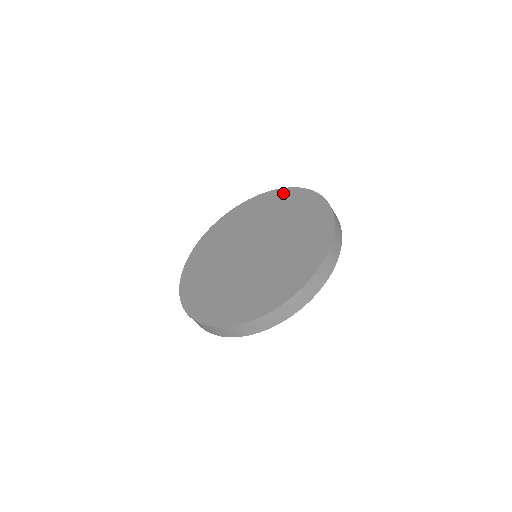
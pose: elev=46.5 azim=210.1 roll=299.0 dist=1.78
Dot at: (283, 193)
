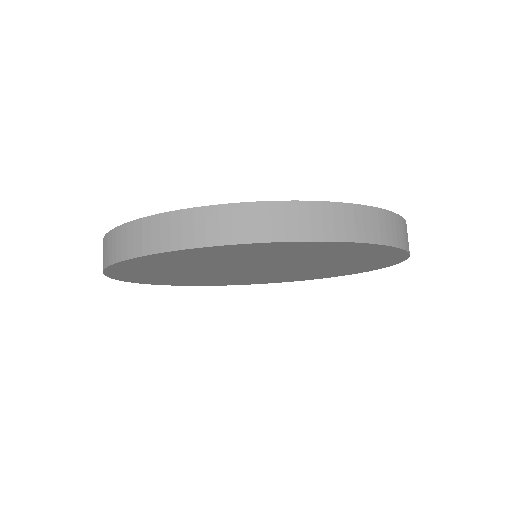
Dot at: occluded
